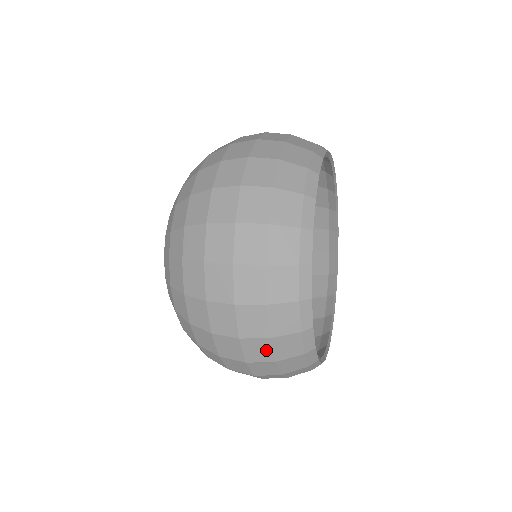
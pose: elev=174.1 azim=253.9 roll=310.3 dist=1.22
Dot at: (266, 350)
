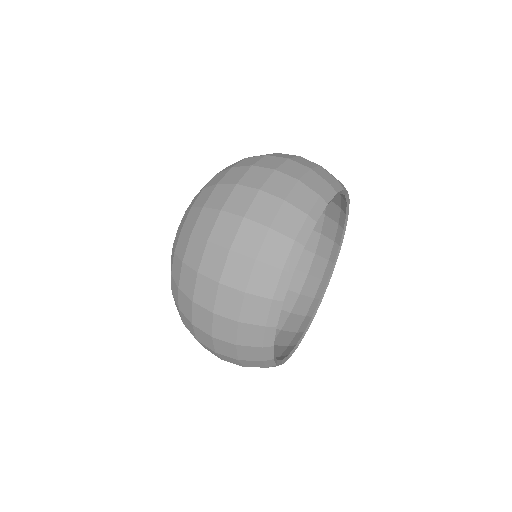
Dot at: occluded
